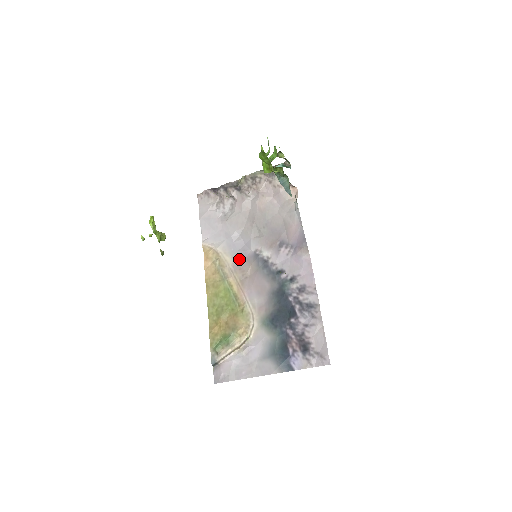
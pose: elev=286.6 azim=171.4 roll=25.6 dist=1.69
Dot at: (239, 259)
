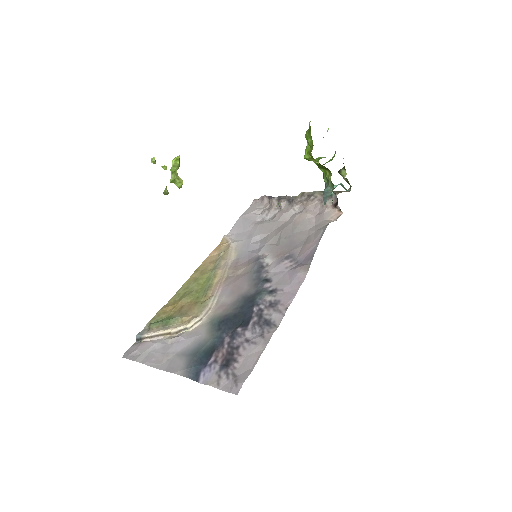
Dot at: (242, 258)
